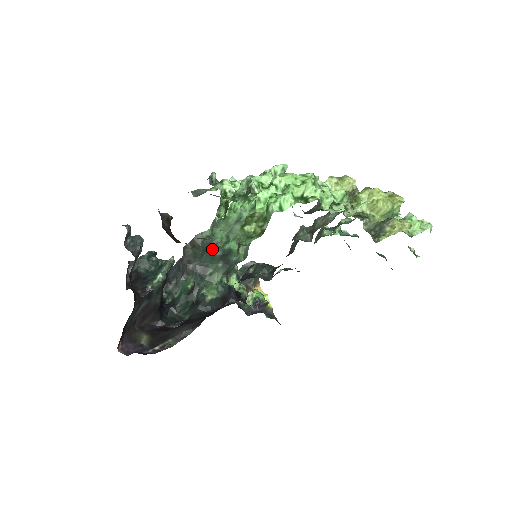
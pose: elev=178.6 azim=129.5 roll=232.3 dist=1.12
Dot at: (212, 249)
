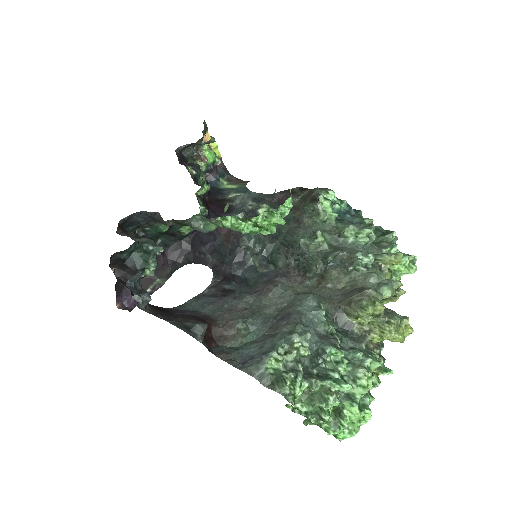
Dot at: occluded
